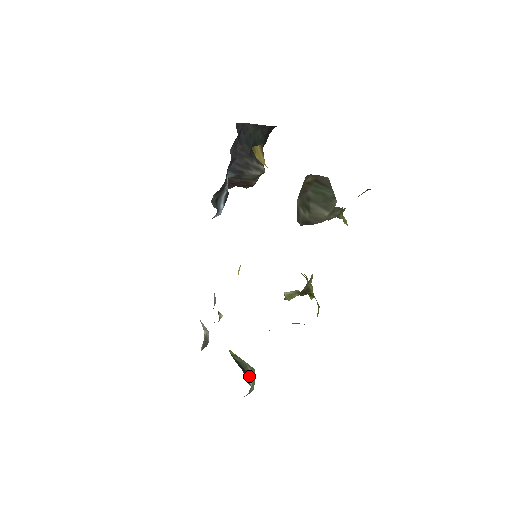
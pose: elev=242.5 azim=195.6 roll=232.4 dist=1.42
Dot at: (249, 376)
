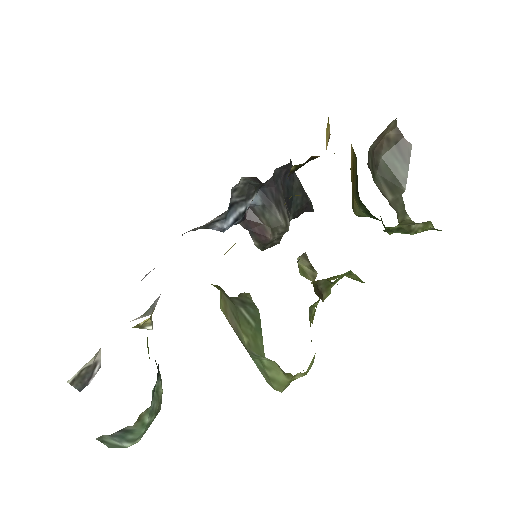
Dot at: (156, 391)
